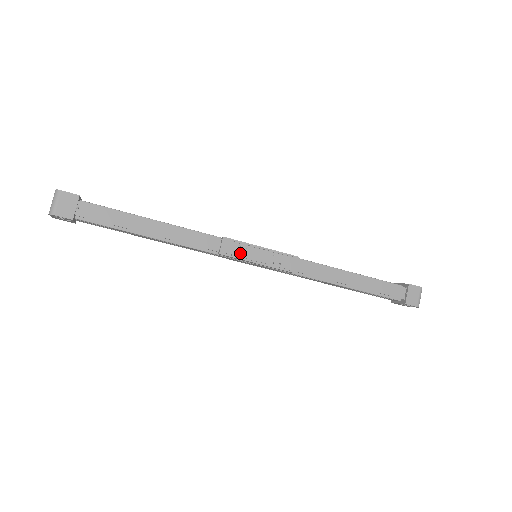
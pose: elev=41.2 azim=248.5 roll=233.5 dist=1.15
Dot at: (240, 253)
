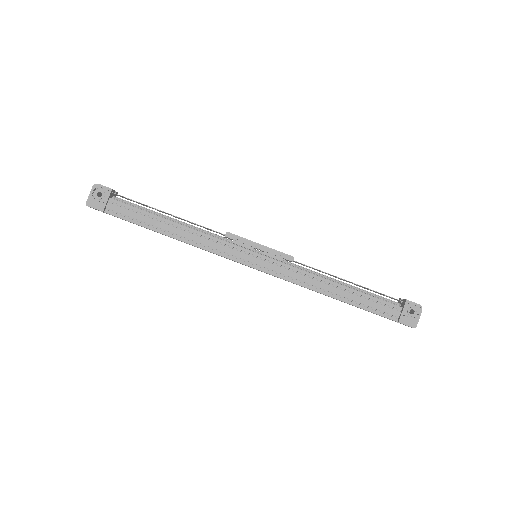
Dot at: (243, 238)
